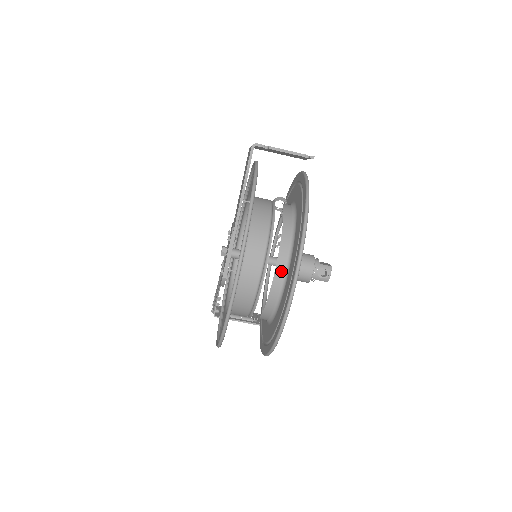
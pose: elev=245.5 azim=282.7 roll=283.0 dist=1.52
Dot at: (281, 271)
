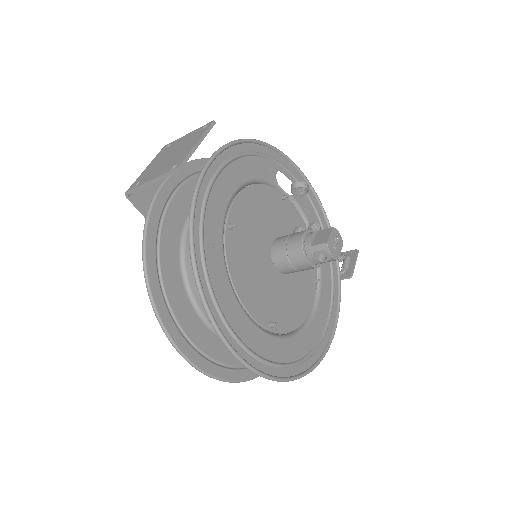
Dot at: occluded
